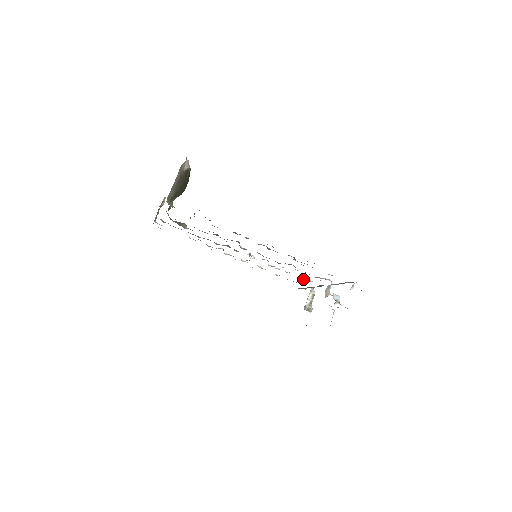
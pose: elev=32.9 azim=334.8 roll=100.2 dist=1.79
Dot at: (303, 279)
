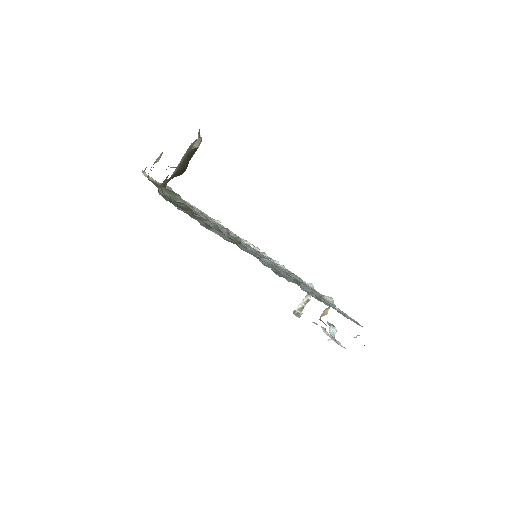
Dot at: occluded
